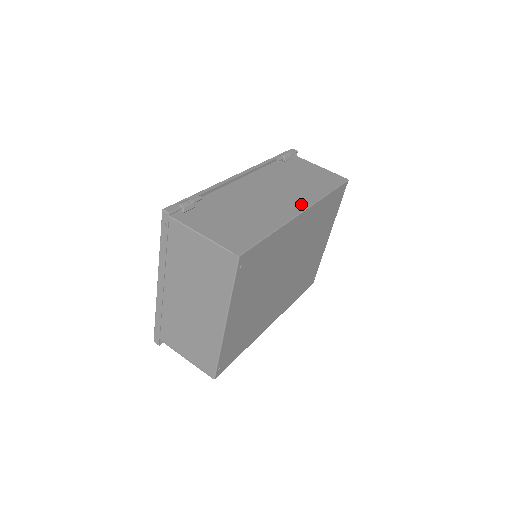
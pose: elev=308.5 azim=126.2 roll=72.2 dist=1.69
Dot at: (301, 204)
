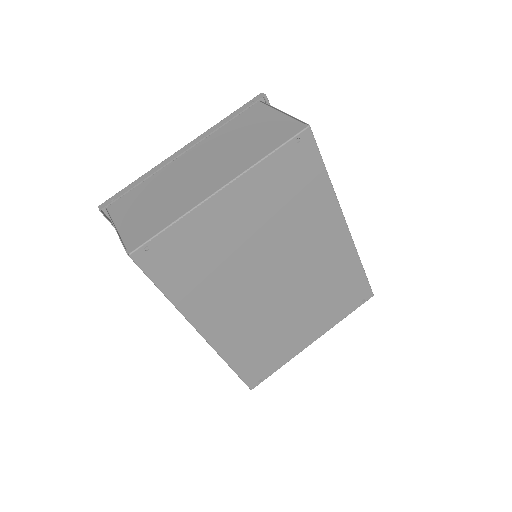
Dot at: occluded
